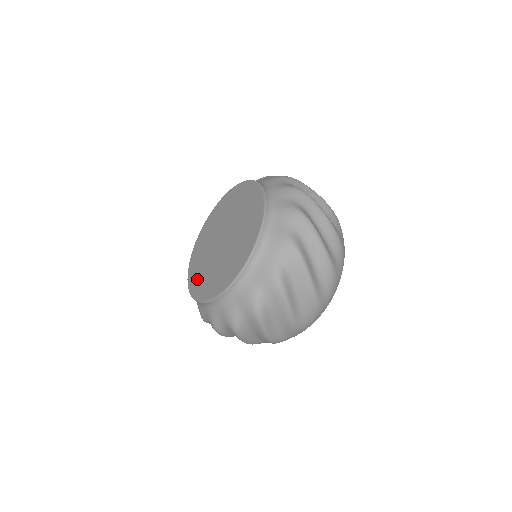
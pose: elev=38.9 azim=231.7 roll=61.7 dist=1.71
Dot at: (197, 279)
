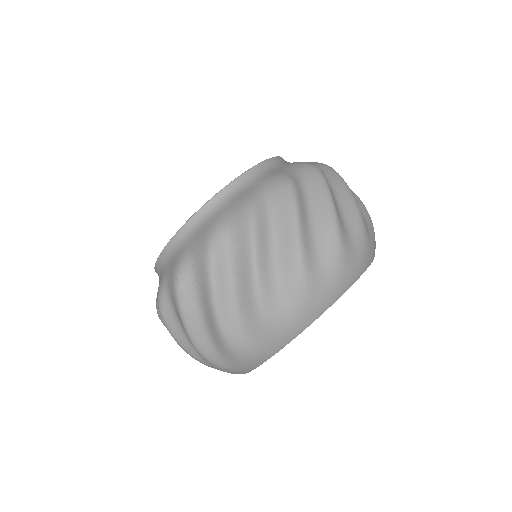
Dot at: occluded
